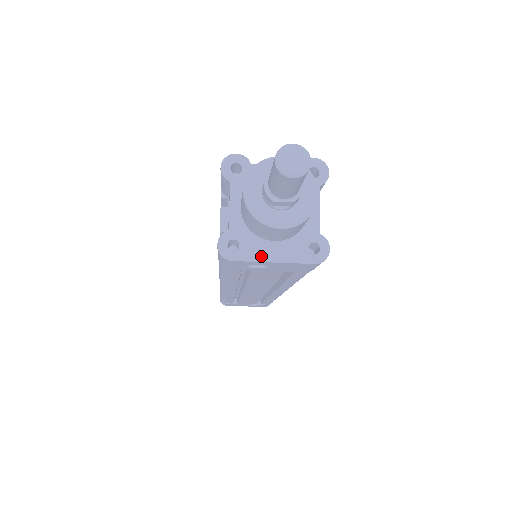
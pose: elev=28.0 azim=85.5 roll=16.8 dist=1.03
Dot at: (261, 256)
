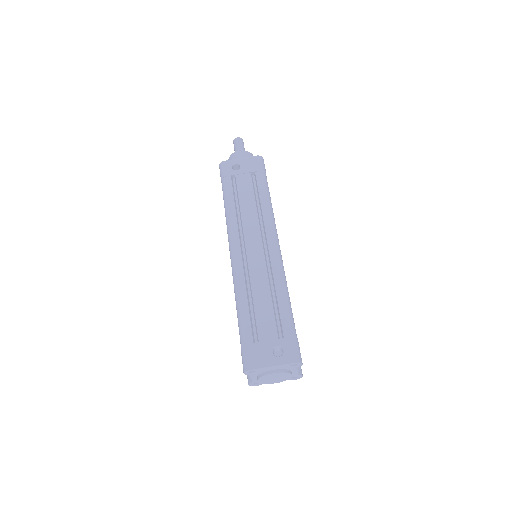
Dot at: (236, 161)
